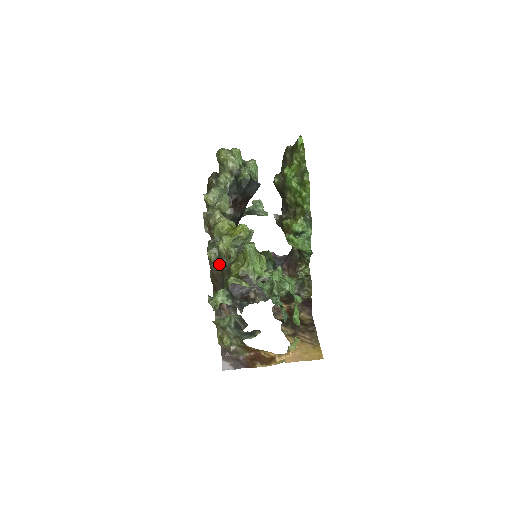
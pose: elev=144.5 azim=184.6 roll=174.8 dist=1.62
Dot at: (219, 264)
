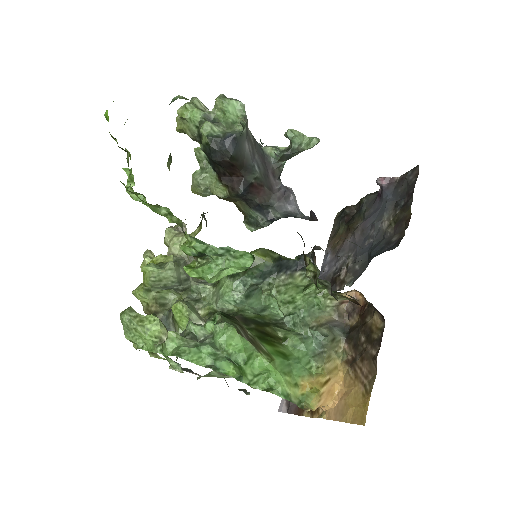
Dot at: occluded
